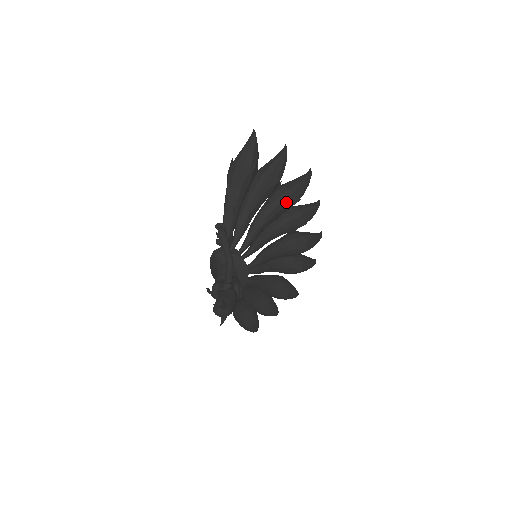
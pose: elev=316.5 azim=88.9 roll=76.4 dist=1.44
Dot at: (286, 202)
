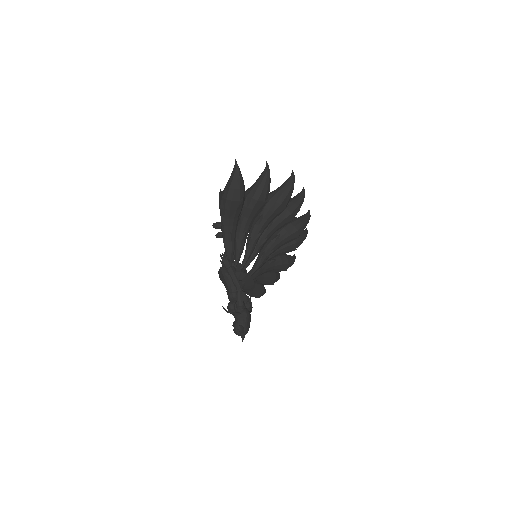
Dot at: (276, 213)
